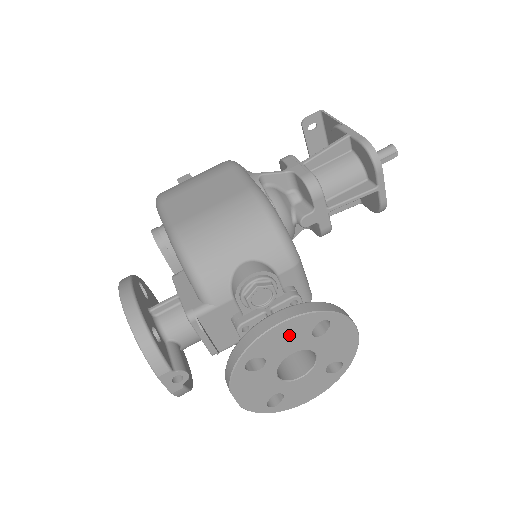
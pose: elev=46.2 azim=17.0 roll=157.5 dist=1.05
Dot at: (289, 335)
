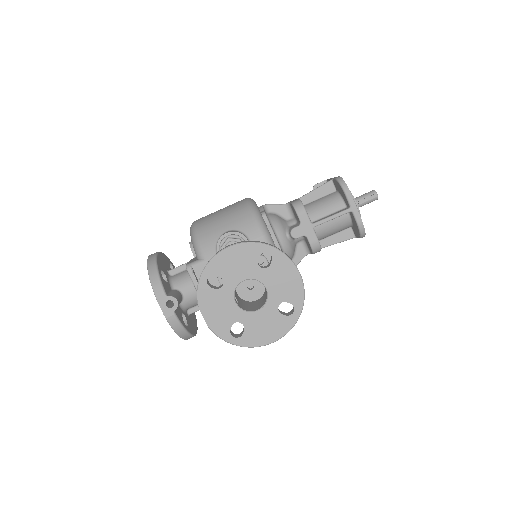
Dot at: (239, 260)
